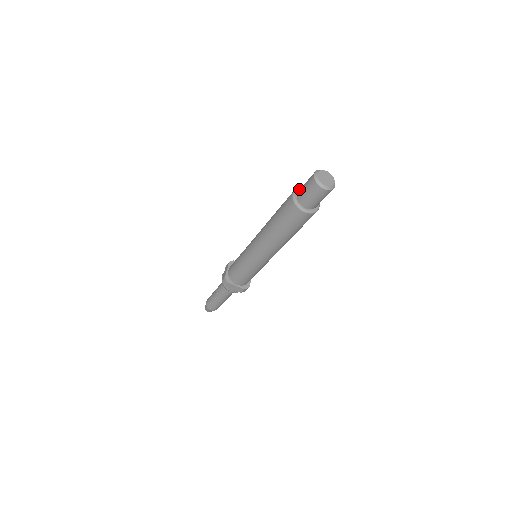
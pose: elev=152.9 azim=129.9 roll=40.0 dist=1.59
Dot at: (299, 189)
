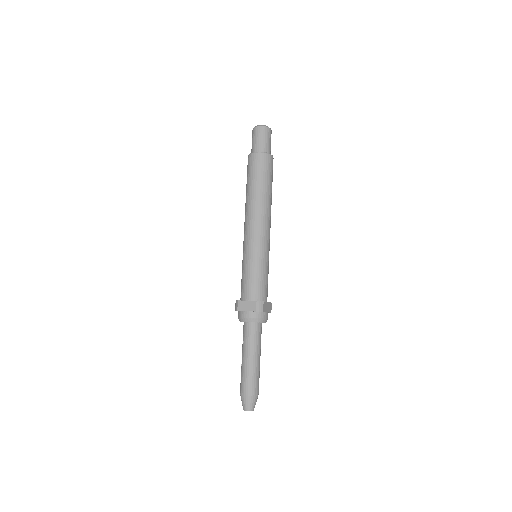
Dot at: occluded
